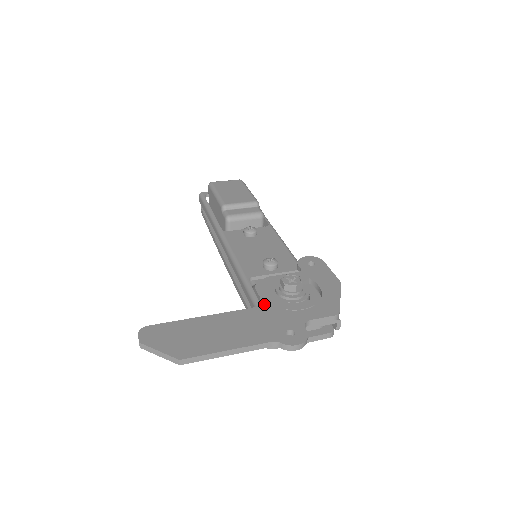
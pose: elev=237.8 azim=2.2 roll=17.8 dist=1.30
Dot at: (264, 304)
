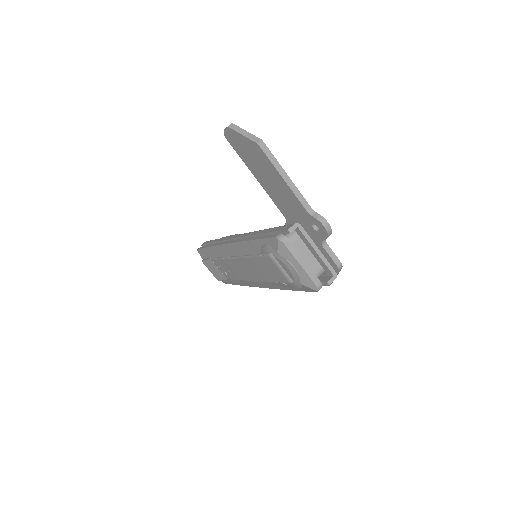
Dot at: occluded
